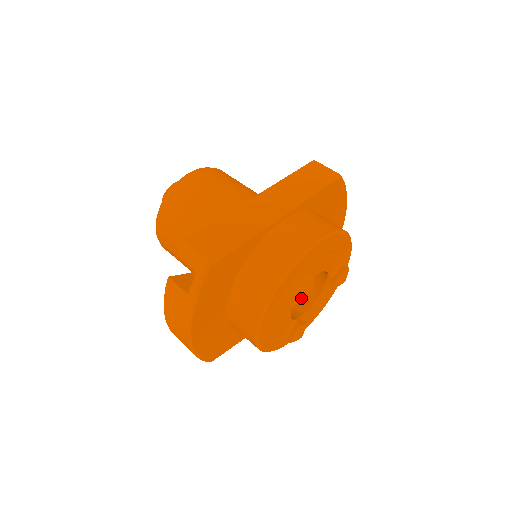
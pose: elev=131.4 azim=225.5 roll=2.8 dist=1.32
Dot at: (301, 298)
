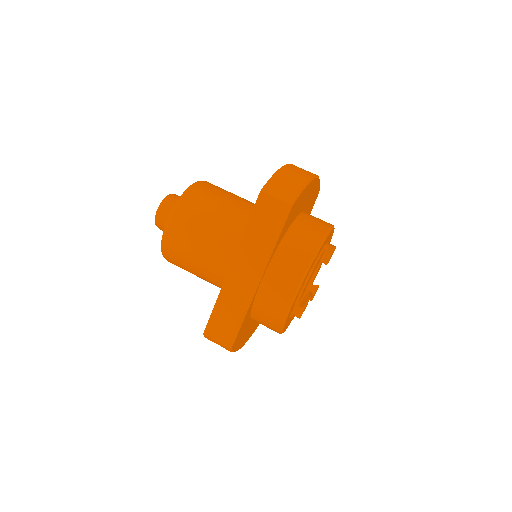
Dot at: occluded
